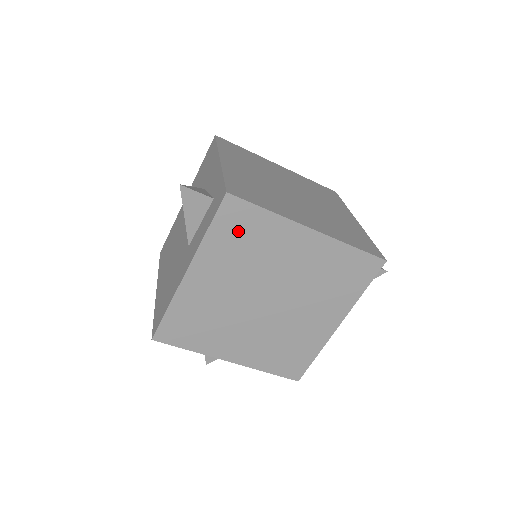
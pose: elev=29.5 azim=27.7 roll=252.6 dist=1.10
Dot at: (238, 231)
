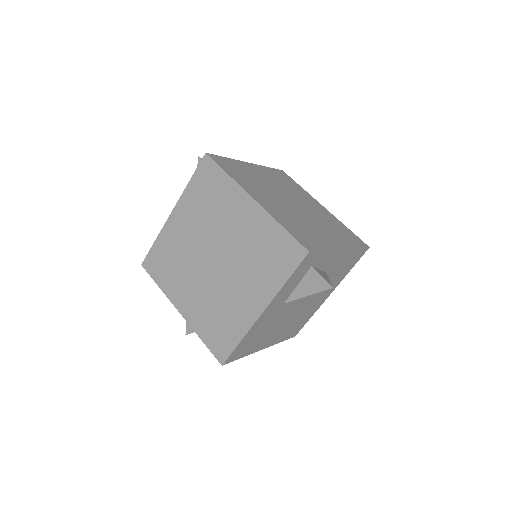
Dot at: (207, 187)
